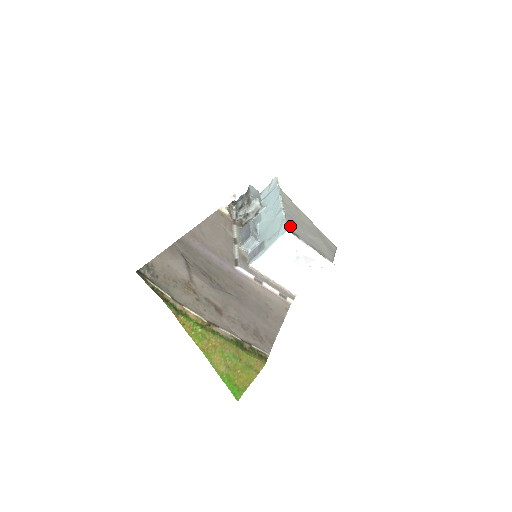
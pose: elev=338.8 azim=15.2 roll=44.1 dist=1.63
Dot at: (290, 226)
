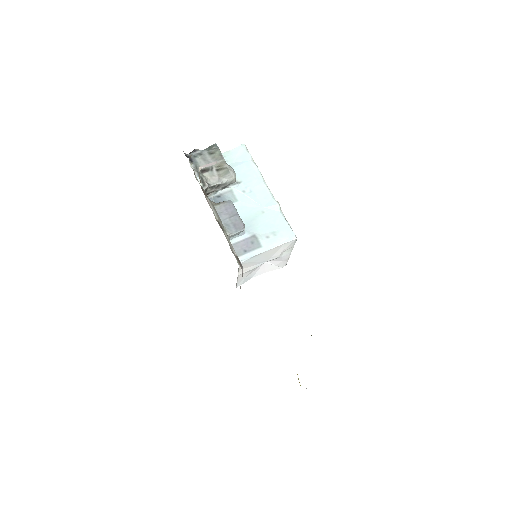
Dot at: occluded
